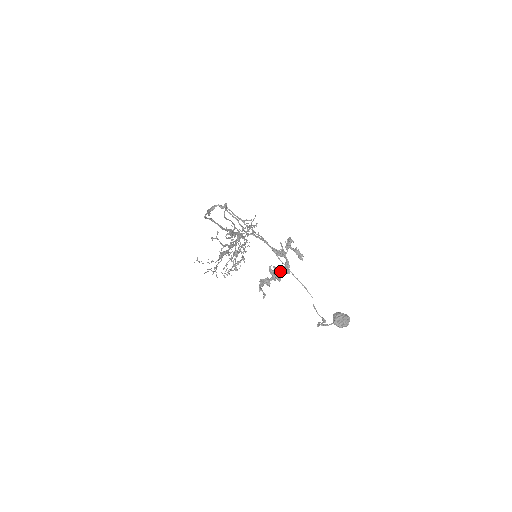
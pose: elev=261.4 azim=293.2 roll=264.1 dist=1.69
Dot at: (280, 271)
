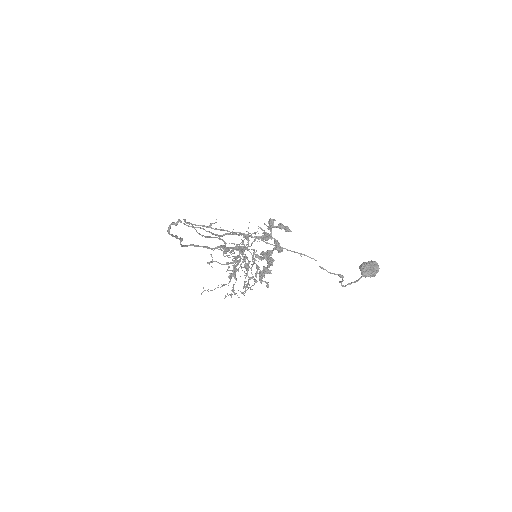
Dot at: (271, 253)
